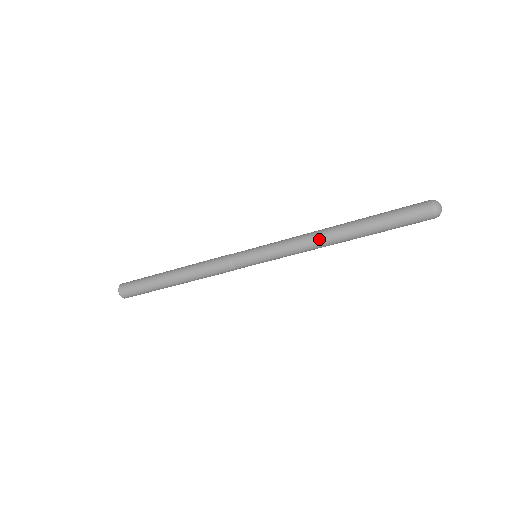
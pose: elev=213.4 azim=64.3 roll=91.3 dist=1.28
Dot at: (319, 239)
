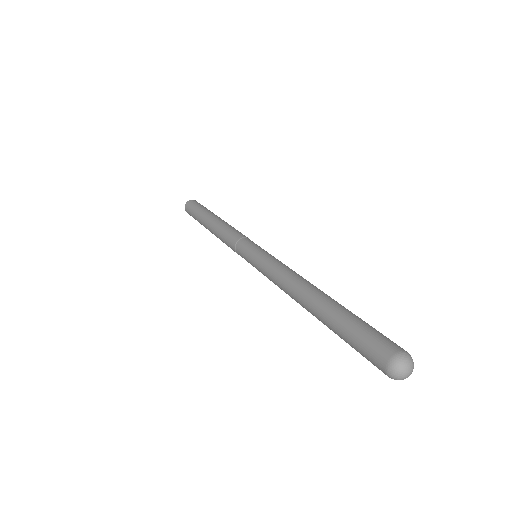
Dot at: (289, 294)
